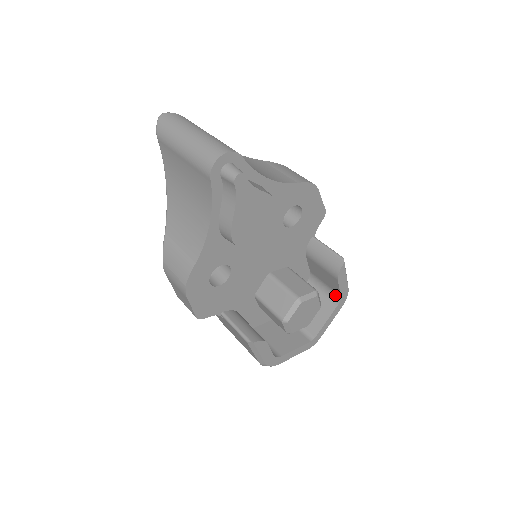
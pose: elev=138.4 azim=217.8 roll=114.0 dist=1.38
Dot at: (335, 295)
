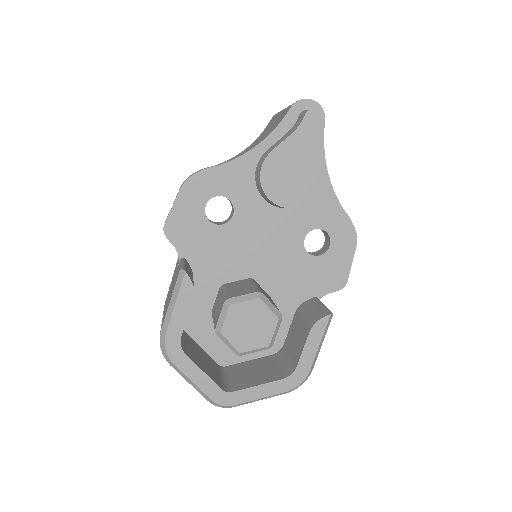
Dot at: (291, 368)
